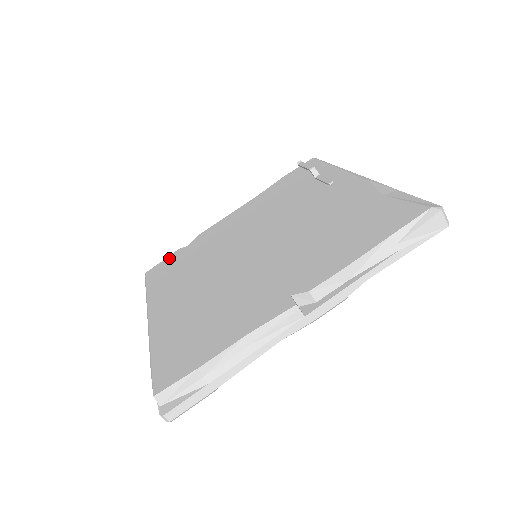
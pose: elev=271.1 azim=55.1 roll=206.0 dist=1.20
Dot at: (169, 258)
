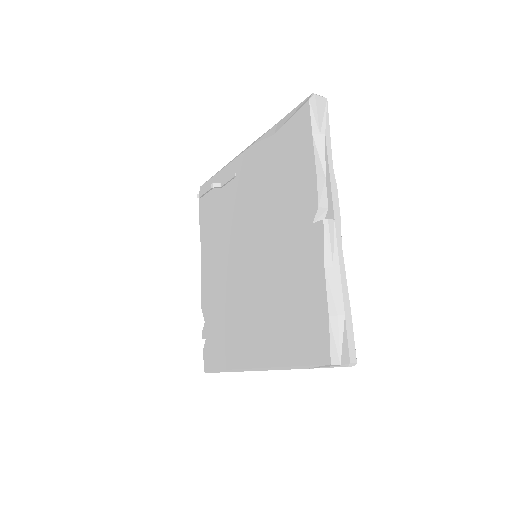
Dot at: (205, 342)
